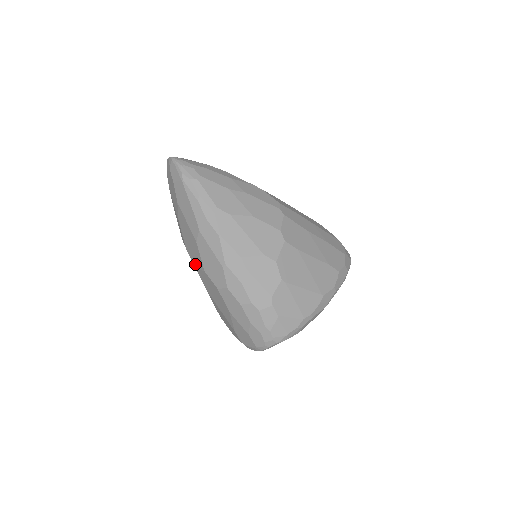
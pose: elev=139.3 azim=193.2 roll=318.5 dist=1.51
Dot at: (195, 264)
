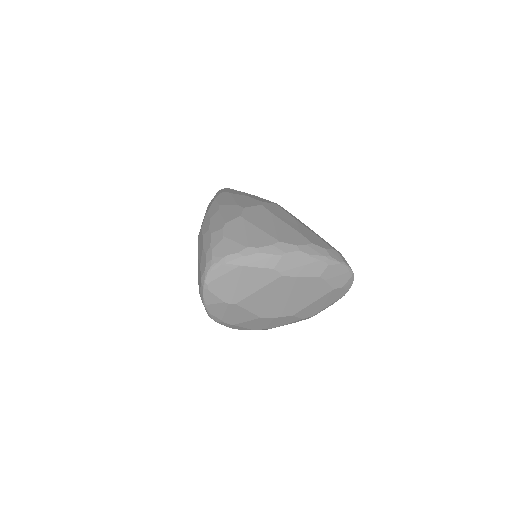
Dot at: occluded
